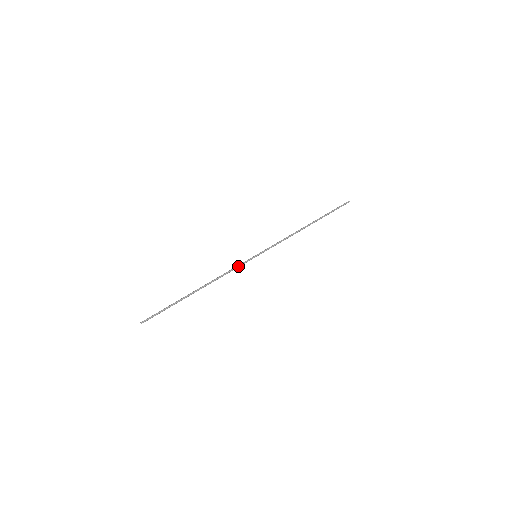
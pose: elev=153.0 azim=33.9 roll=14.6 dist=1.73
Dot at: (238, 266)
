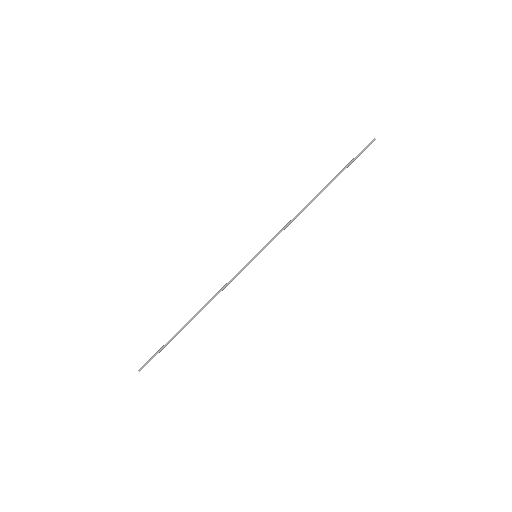
Dot at: (235, 276)
